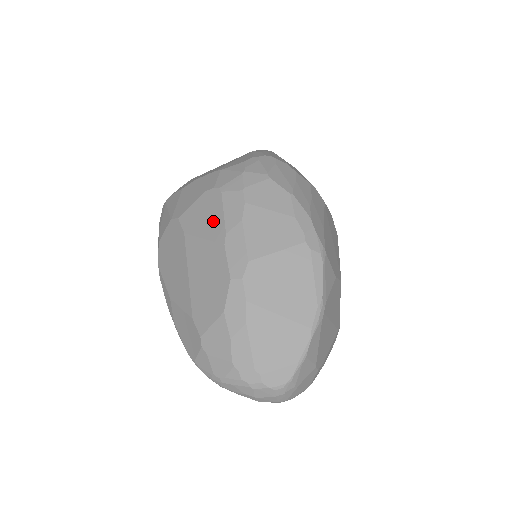
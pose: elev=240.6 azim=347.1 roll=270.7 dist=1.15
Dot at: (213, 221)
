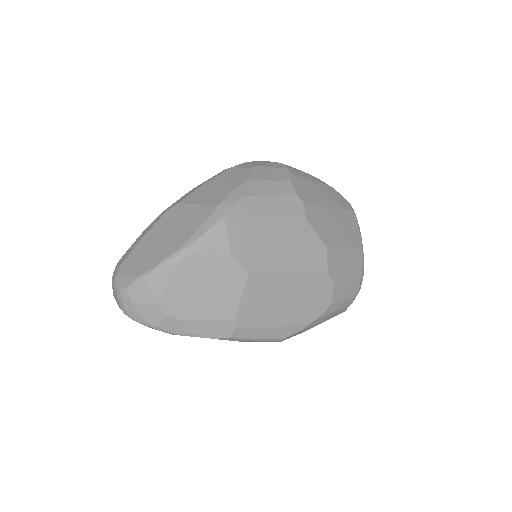
Dot at: occluded
